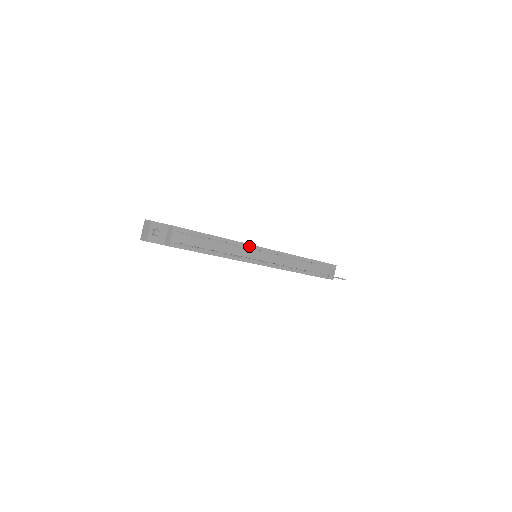
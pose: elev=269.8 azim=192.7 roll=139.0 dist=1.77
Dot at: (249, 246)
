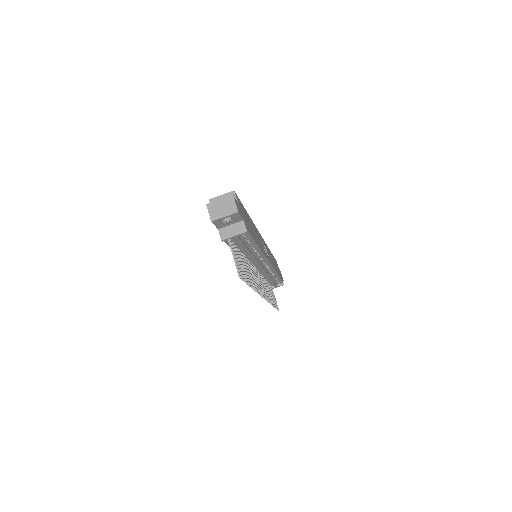
Dot at: (264, 258)
